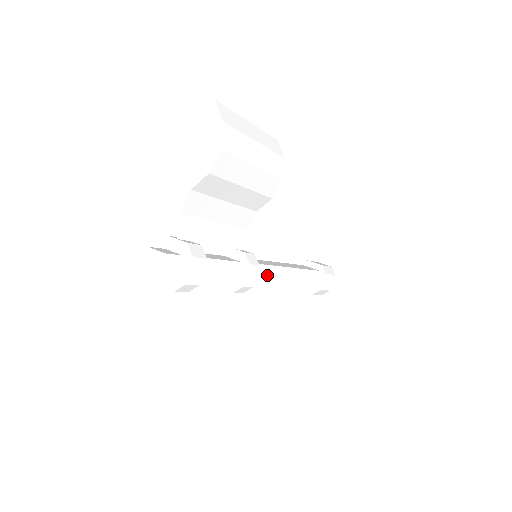
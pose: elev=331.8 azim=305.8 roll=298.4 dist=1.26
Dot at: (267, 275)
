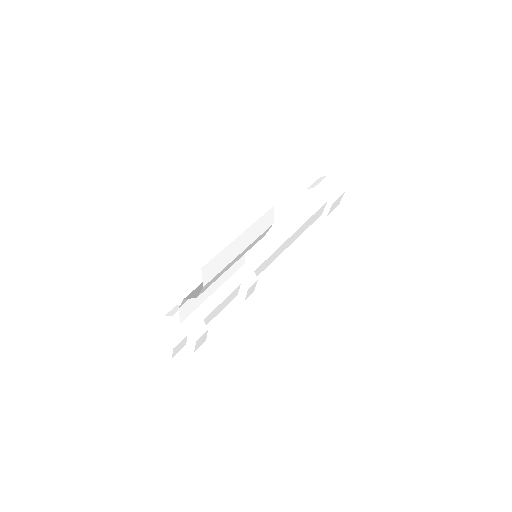
Dot at: (268, 261)
